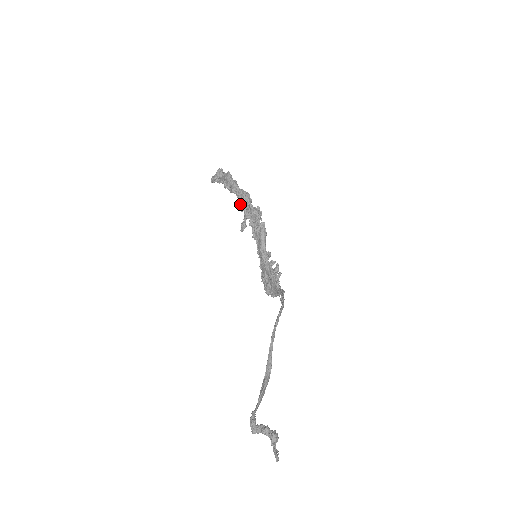
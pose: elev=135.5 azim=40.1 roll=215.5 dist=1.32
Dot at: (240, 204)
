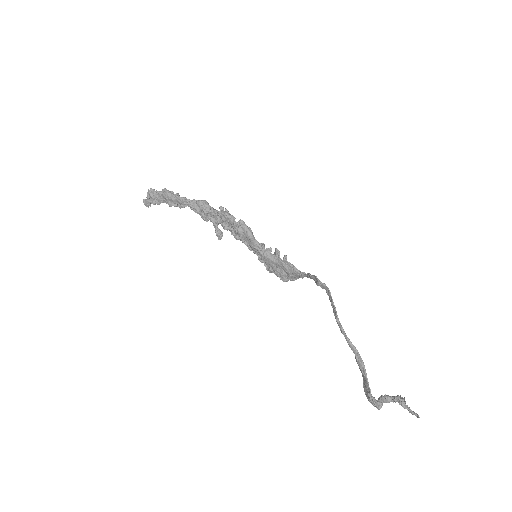
Dot at: (200, 214)
